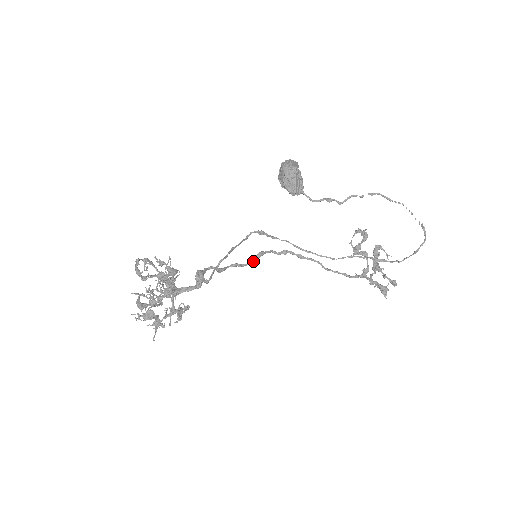
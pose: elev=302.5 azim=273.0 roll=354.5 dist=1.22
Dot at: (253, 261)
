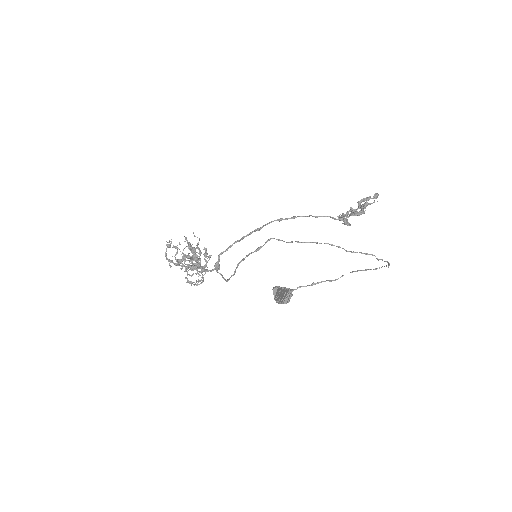
Dot at: occluded
